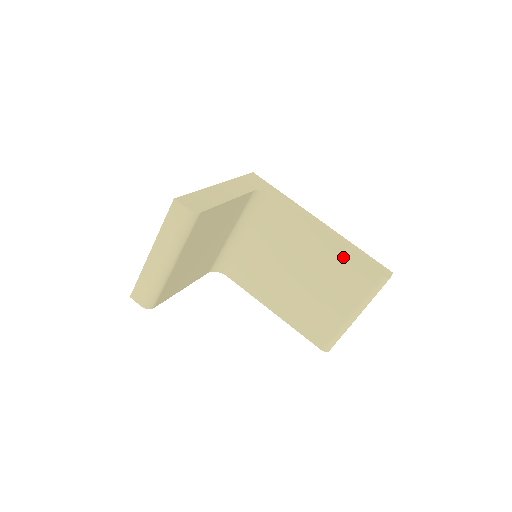
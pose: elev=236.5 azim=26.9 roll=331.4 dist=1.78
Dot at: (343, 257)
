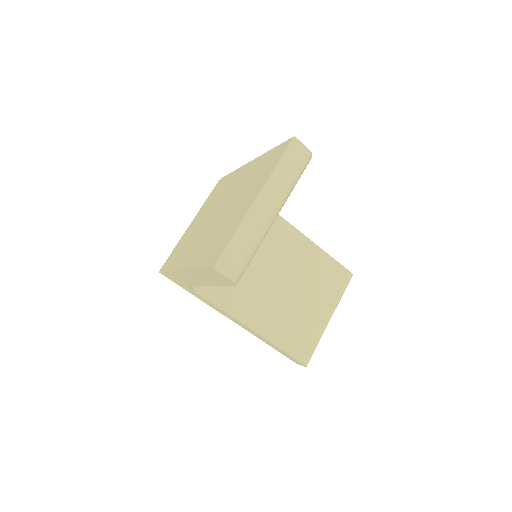
Dot at: (321, 258)
